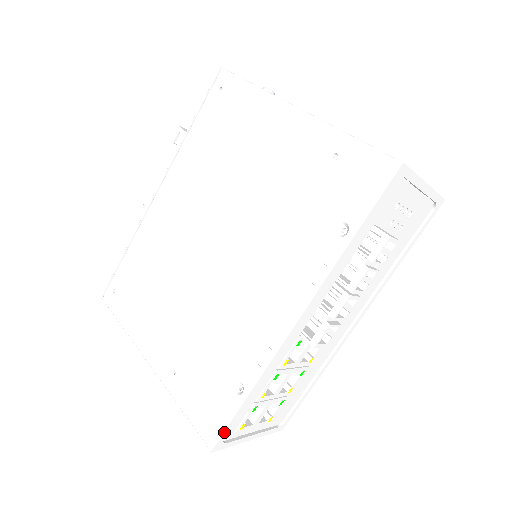
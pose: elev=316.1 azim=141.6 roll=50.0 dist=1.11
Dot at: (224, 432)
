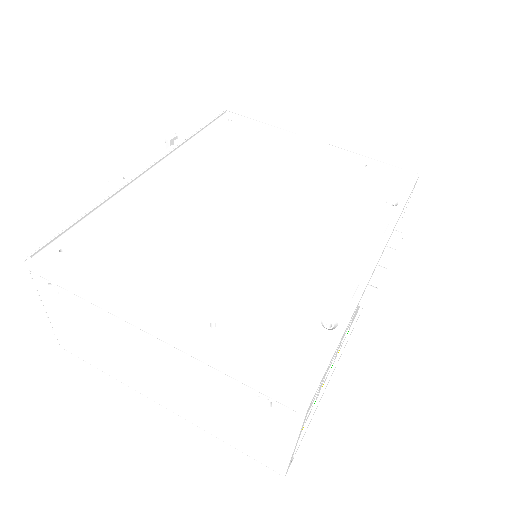
Dot at: (323, 376)
